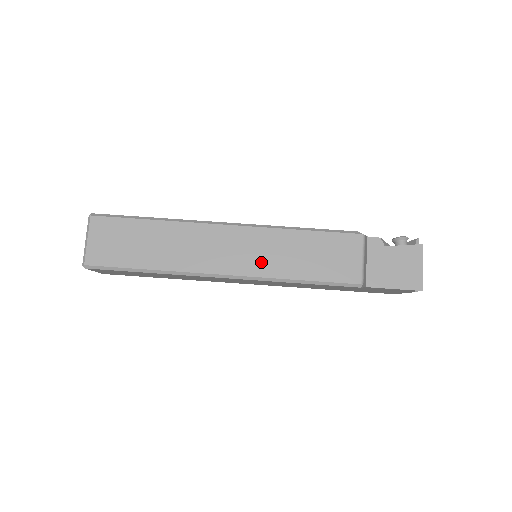
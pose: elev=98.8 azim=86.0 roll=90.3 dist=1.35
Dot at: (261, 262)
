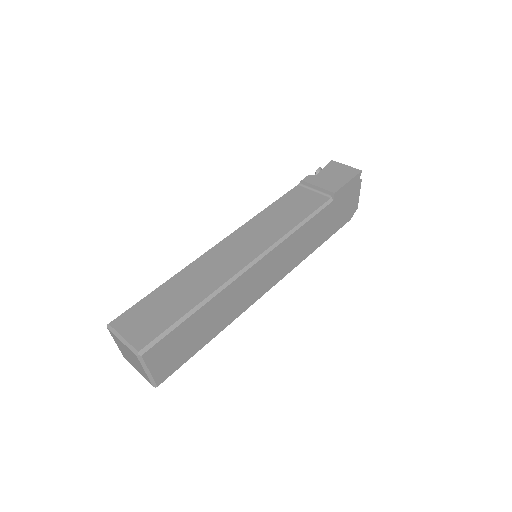
Dot at: (263, 239)
